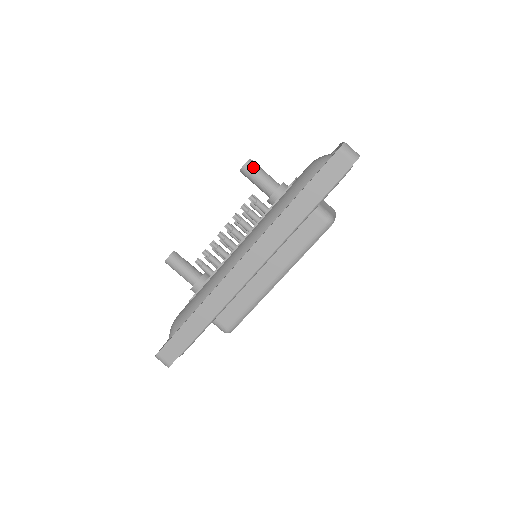
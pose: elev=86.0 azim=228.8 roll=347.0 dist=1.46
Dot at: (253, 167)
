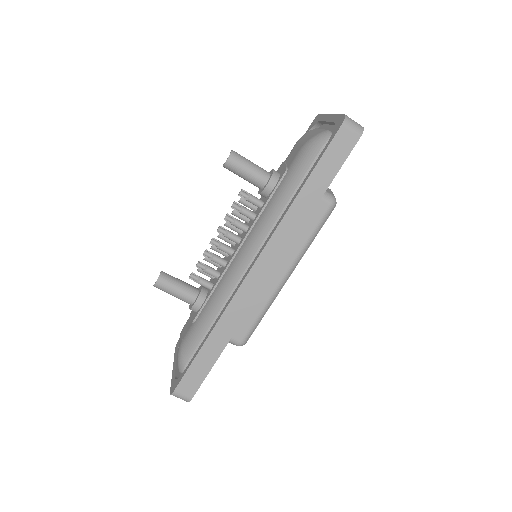
Dot at: (238, 159)
